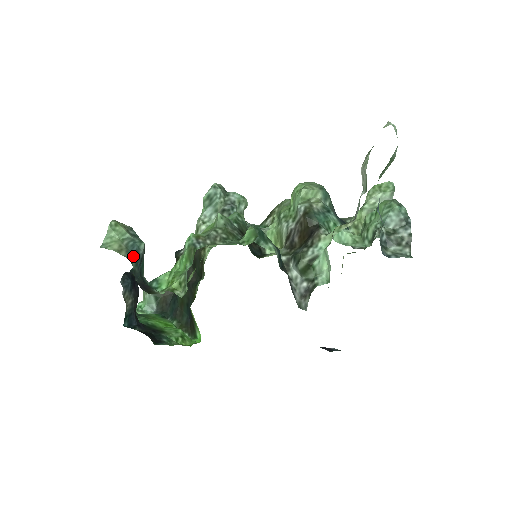
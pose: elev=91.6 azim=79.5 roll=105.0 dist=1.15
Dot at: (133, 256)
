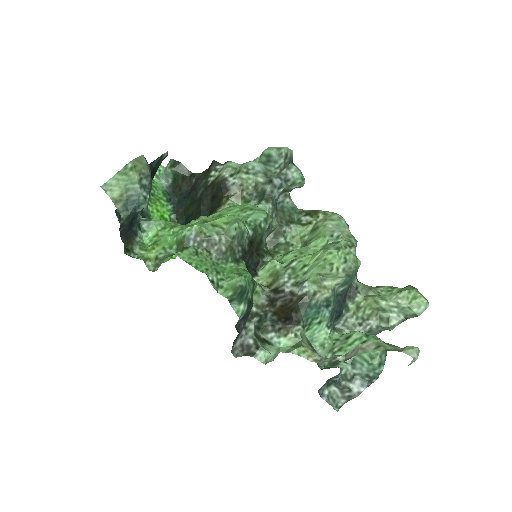
Dot at: (127, 213)
